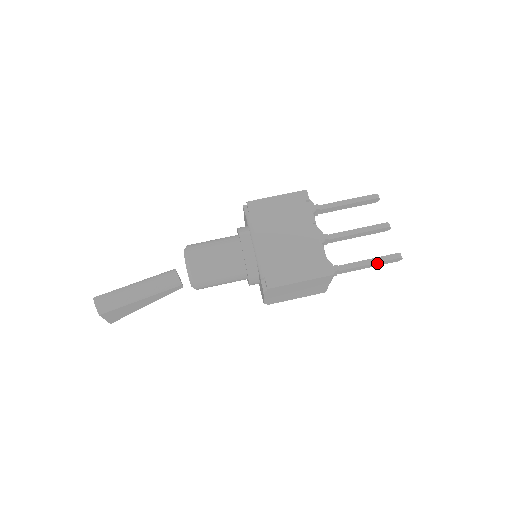
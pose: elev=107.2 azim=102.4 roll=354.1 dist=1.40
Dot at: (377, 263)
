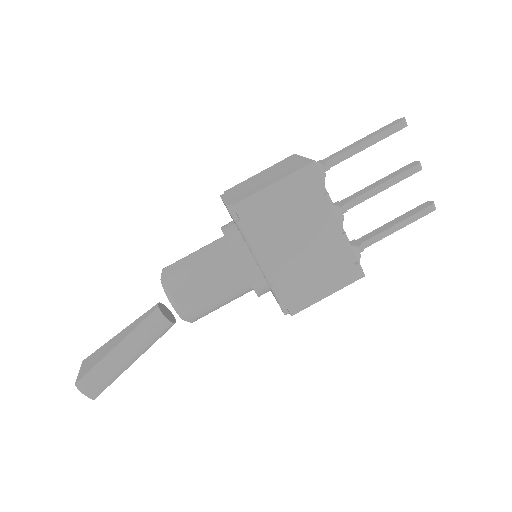
Dot at: (407, 224)
